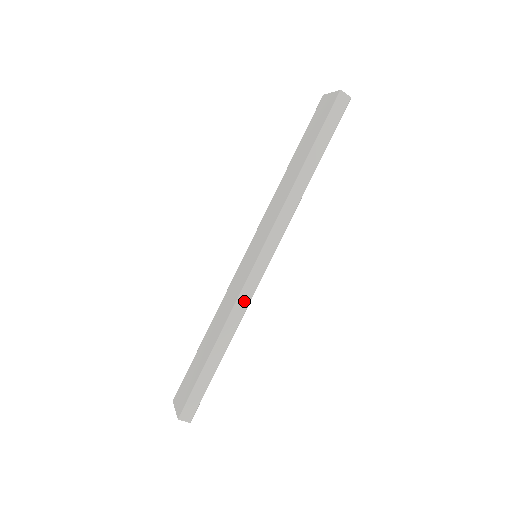
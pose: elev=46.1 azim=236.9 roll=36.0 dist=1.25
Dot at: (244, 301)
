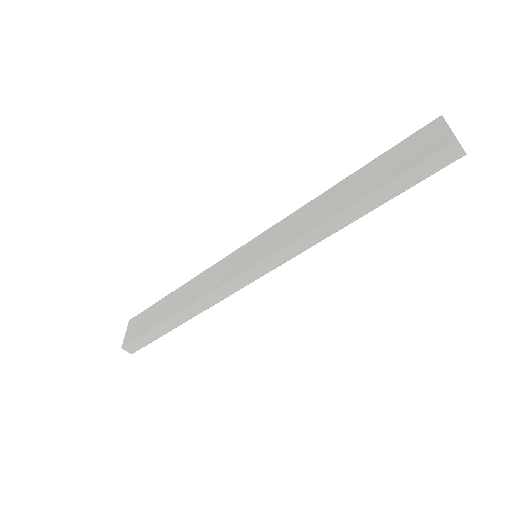
Dot at: (220, 295)
